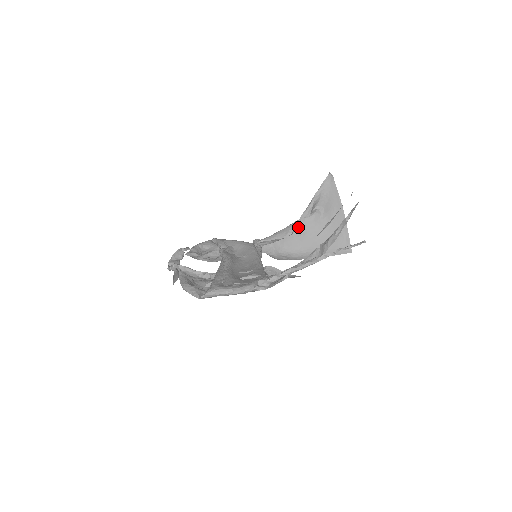
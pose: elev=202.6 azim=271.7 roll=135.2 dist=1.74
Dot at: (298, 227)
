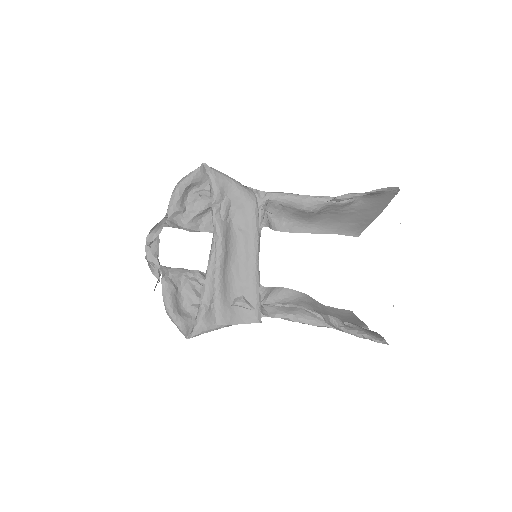
Dot at: (320, 208)
